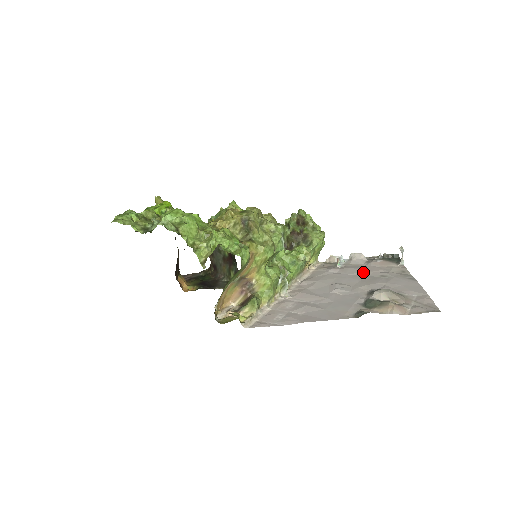
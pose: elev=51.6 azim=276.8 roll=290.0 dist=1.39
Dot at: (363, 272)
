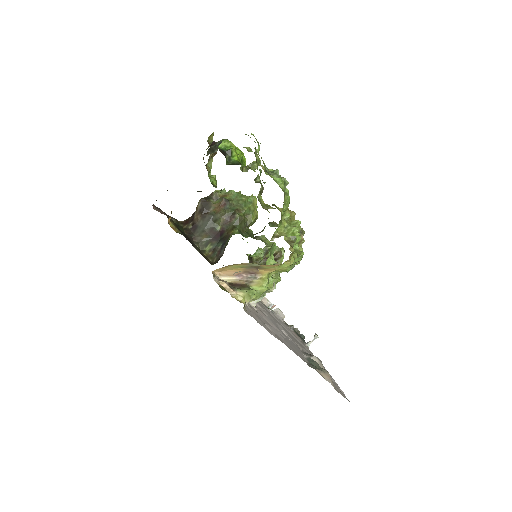
Dot at: (290, 331)
